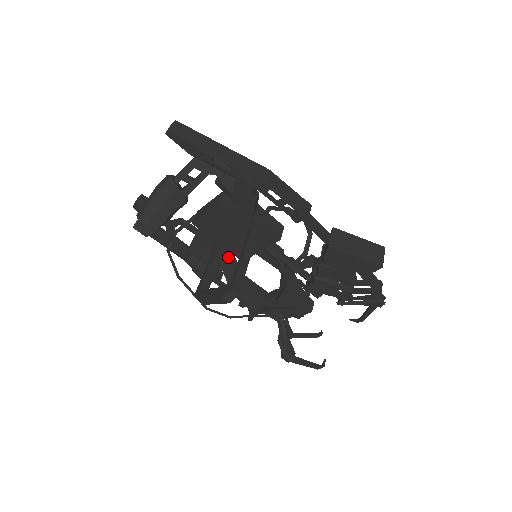
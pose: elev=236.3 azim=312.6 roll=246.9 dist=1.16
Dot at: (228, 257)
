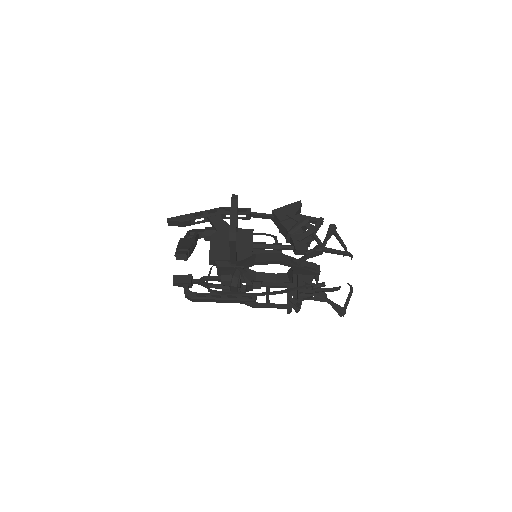
Dot at: (242, 262)
